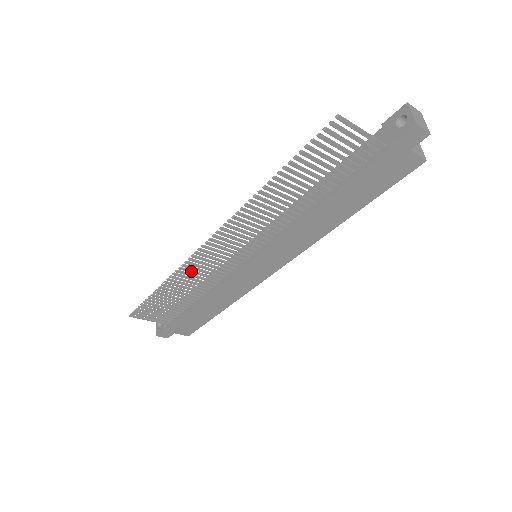
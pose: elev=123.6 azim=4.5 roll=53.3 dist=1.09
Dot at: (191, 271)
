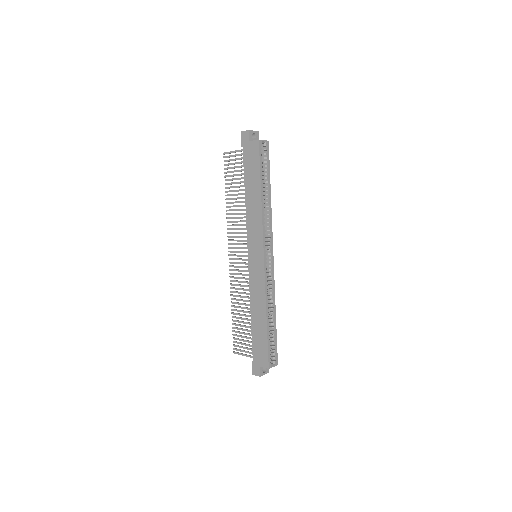
Dot at: (235, 284)
